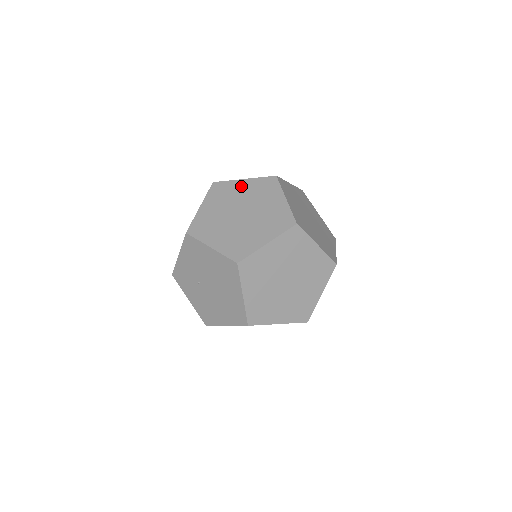
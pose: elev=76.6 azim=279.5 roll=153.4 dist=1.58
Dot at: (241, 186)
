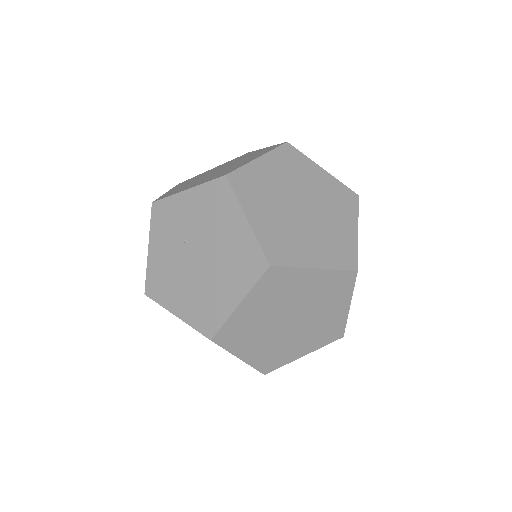
Dot at: (317, 174)
